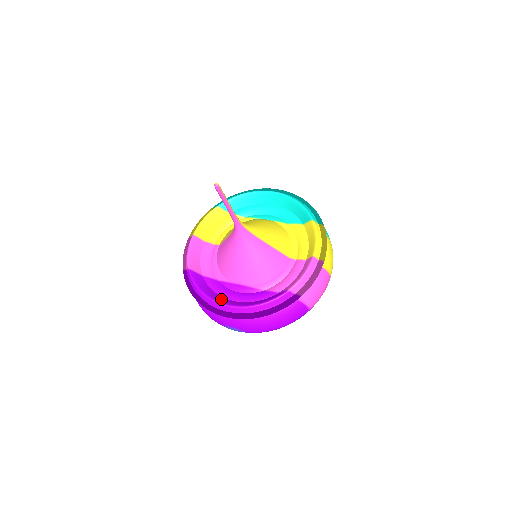
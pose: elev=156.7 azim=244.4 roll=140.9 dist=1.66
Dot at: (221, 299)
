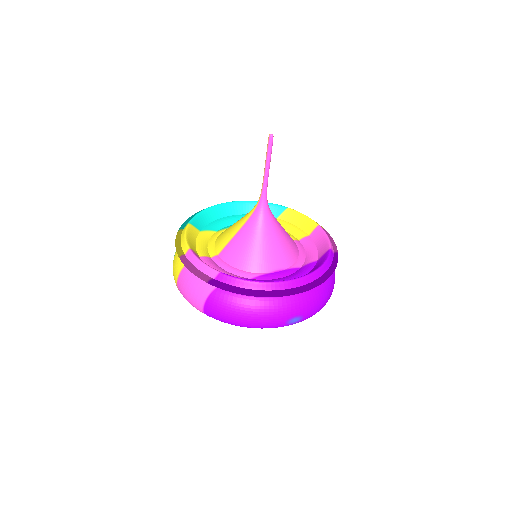
Dot at: occluded
